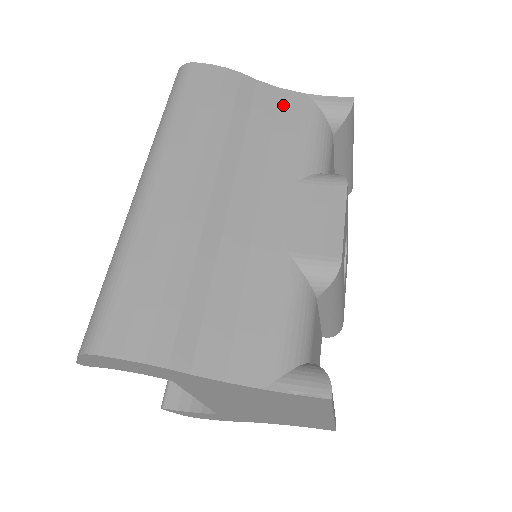
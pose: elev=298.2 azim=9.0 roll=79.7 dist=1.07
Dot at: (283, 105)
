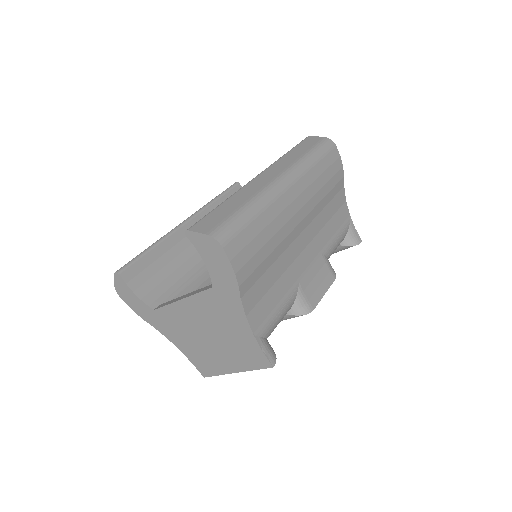
Dot at: (342, 210)
